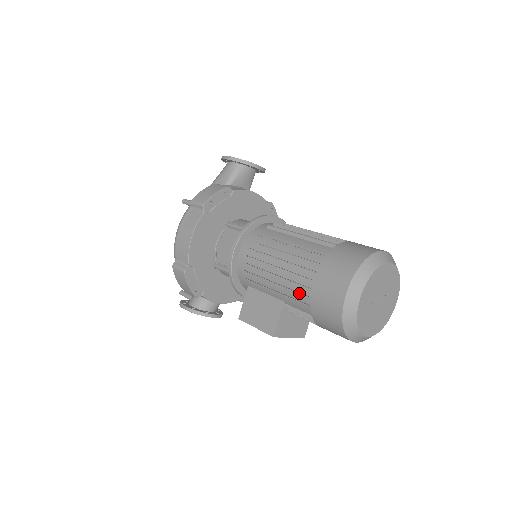
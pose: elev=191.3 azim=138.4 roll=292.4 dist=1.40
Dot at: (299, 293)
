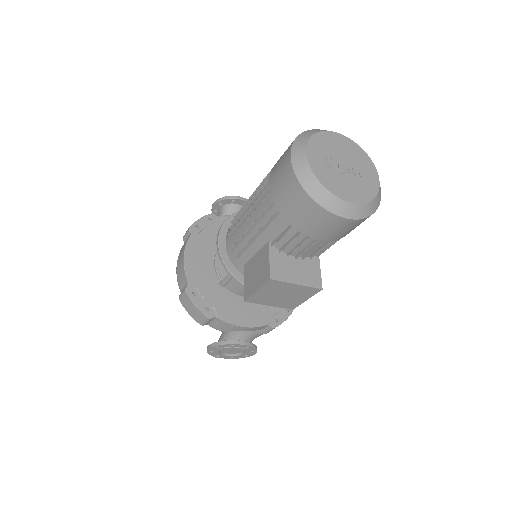
Dot at: (266, 208)
